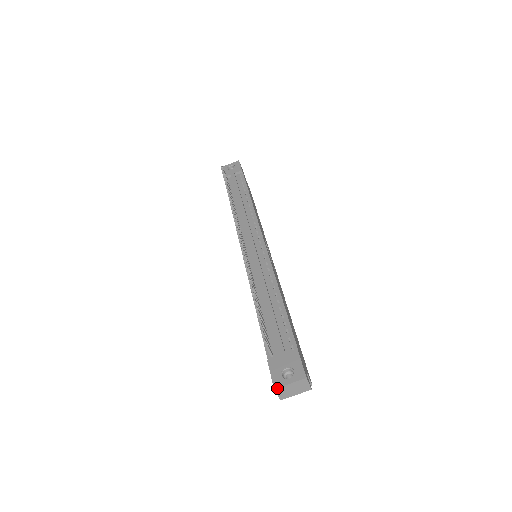
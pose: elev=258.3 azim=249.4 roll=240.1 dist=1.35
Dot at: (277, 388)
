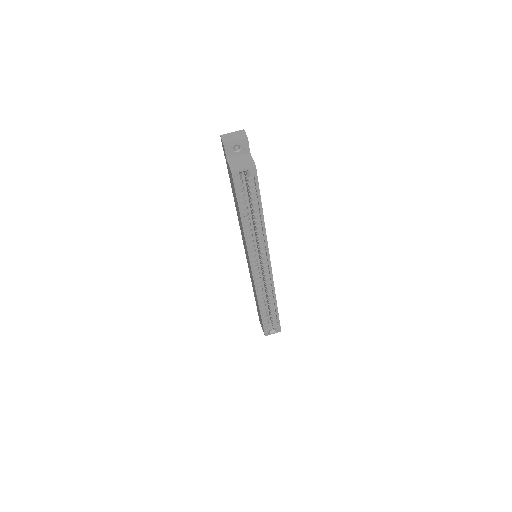
Dot at: (222, 135)
